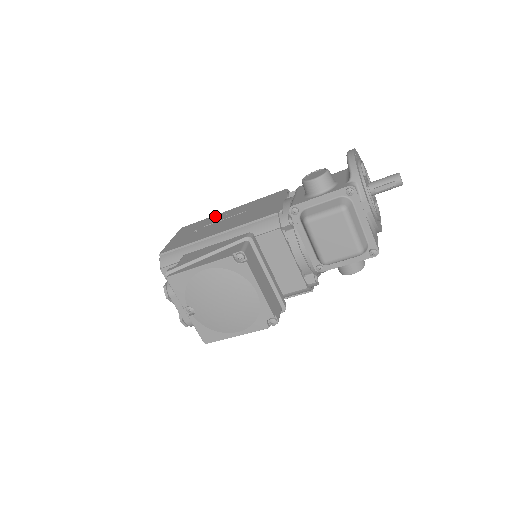
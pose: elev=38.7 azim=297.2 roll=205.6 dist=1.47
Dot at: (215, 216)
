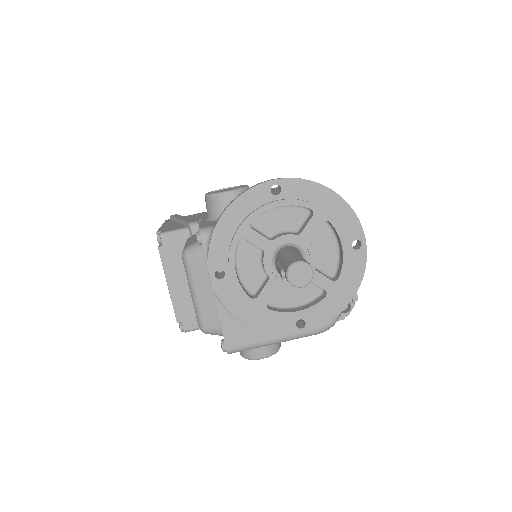
Dot at: occluded
